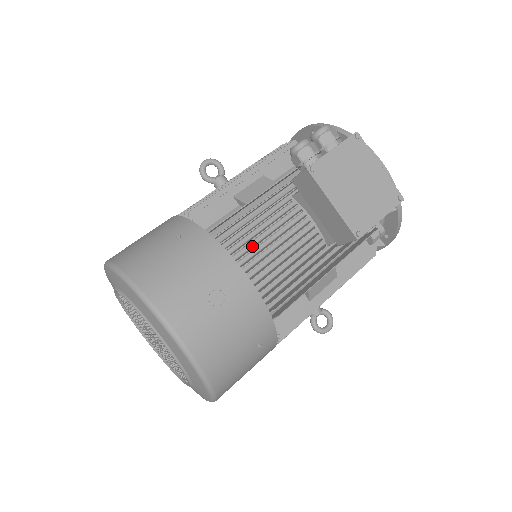
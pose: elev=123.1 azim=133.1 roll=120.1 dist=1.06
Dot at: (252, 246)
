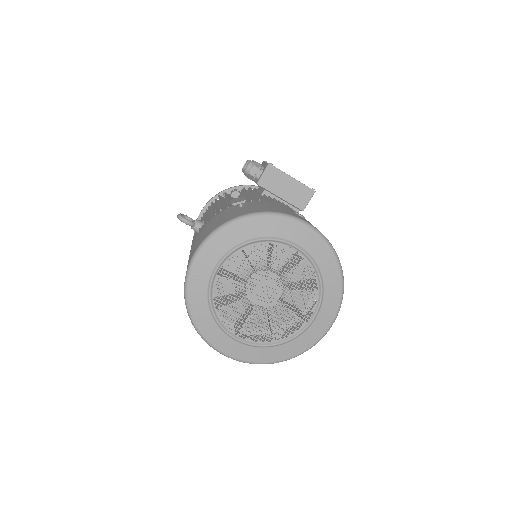
Dot at: occluded
